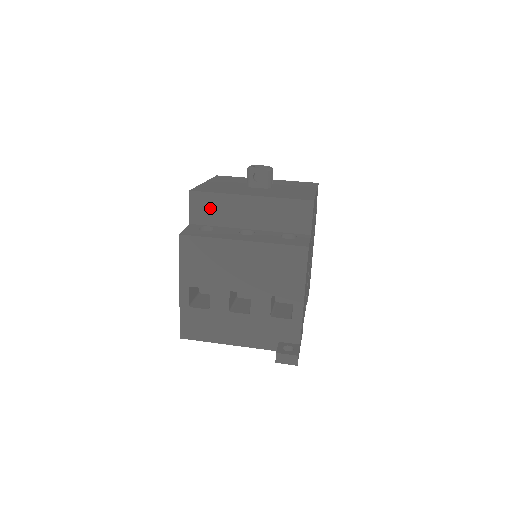
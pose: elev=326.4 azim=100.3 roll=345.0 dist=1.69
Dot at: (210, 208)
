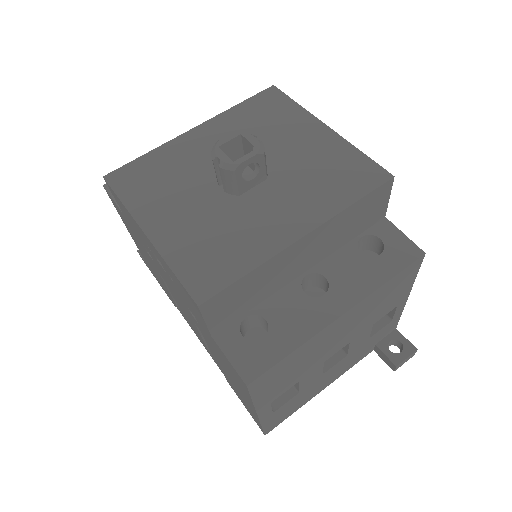
Dot at: (241, 297)
